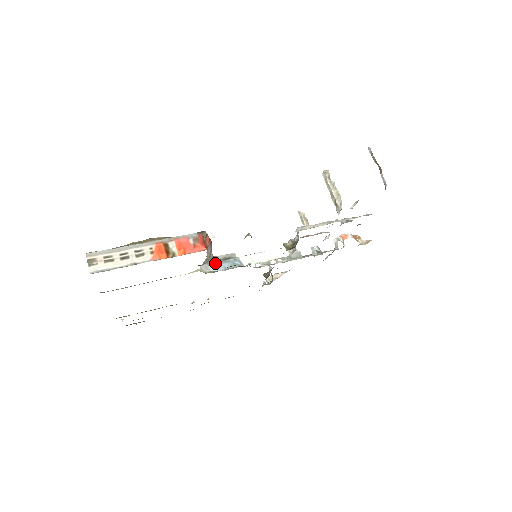
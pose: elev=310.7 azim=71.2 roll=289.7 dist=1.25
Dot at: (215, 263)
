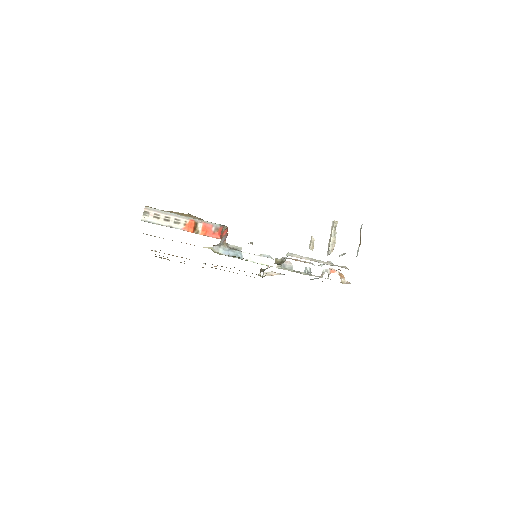
Dot at: (225, 248)
